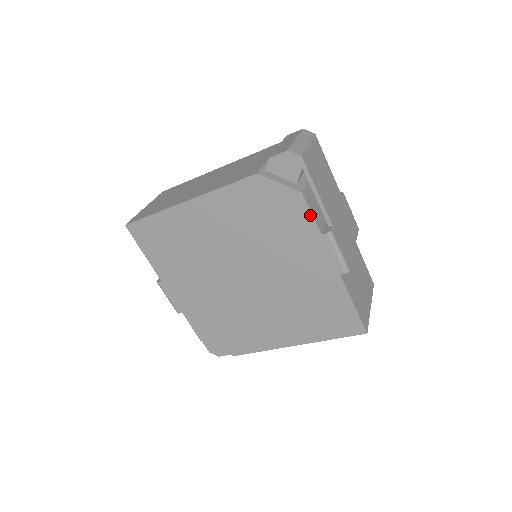
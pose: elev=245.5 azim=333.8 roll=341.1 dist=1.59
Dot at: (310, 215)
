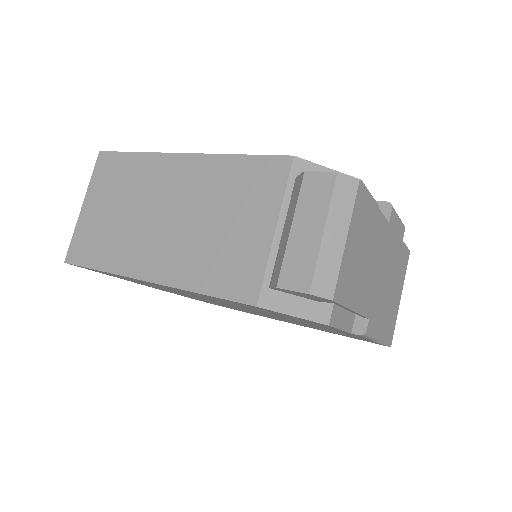
Dot at: (338, 329)
